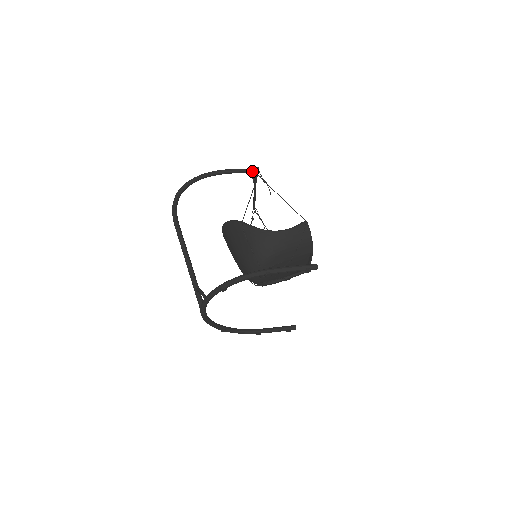
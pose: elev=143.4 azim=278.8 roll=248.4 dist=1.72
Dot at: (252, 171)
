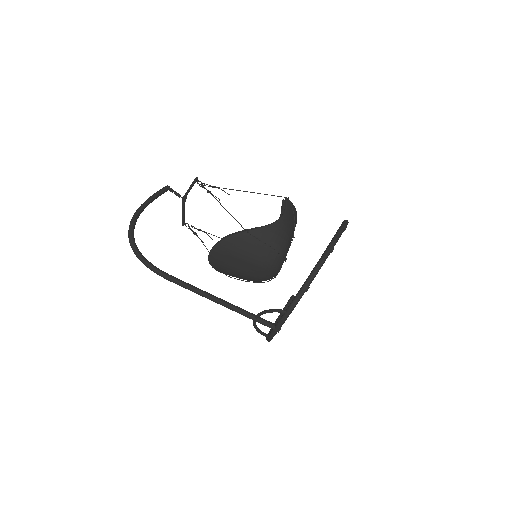
Dot at: (169, 188)
